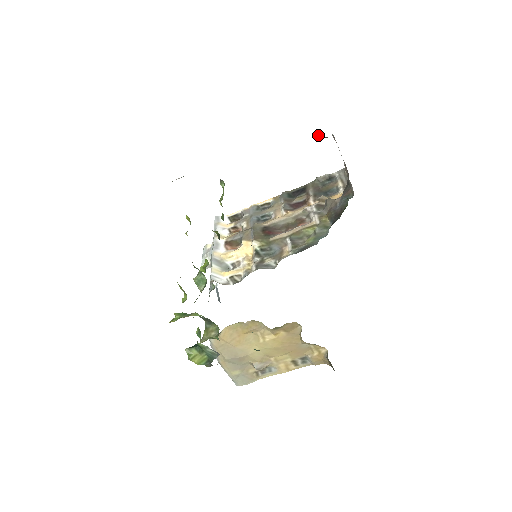
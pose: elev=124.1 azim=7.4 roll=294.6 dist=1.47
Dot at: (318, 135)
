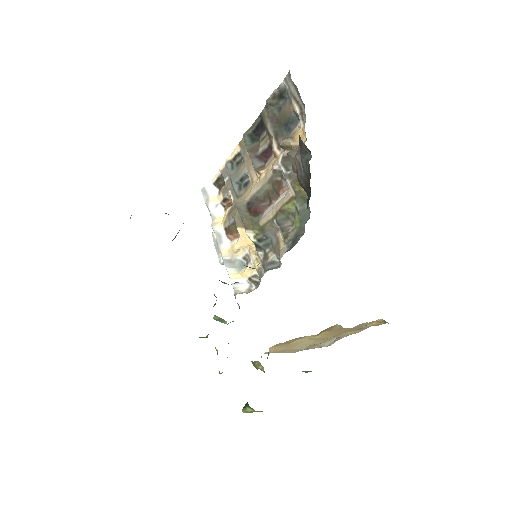
Dot at: occluded
